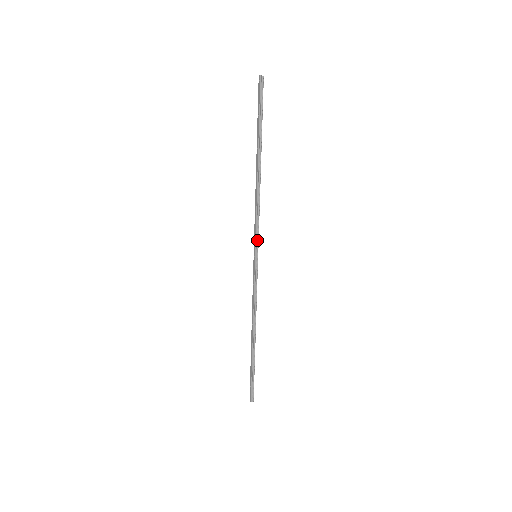
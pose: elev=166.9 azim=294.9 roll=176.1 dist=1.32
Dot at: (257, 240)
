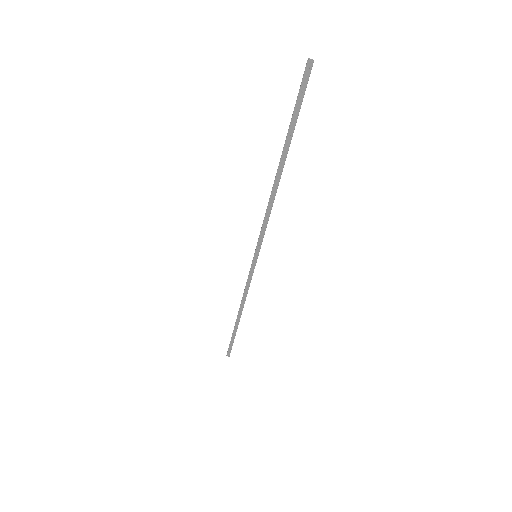
Dot at: (261, 243)
